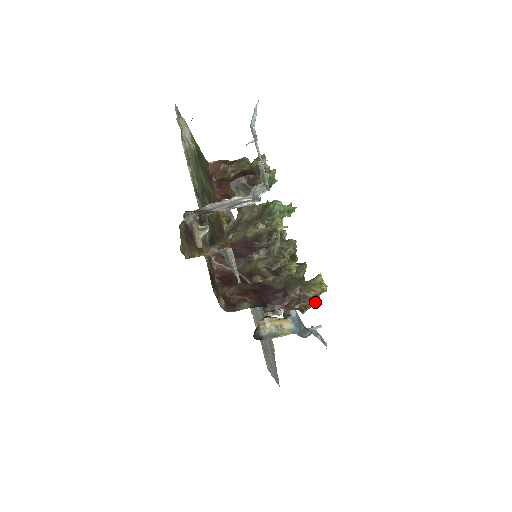
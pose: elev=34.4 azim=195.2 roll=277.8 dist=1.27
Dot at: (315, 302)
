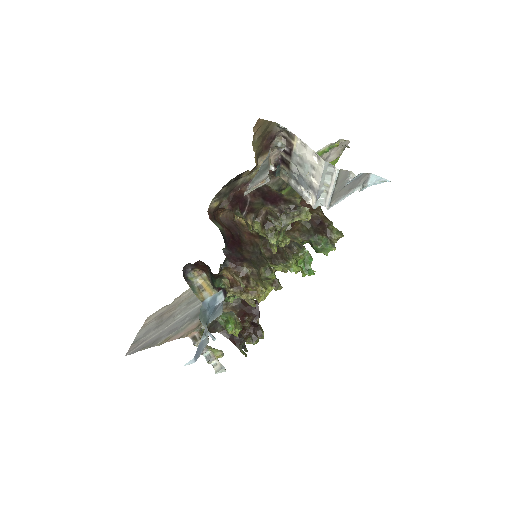
Dot at: (245, 296)
